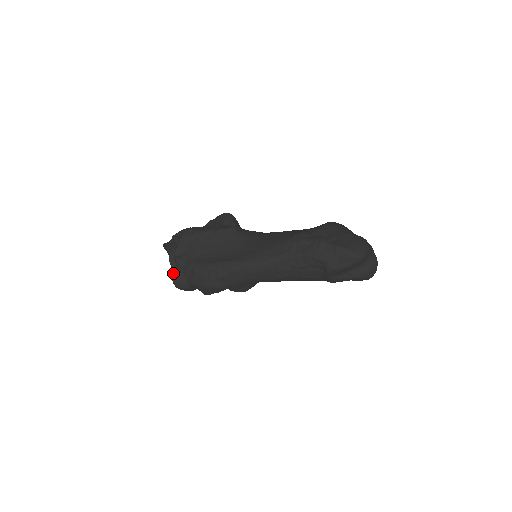
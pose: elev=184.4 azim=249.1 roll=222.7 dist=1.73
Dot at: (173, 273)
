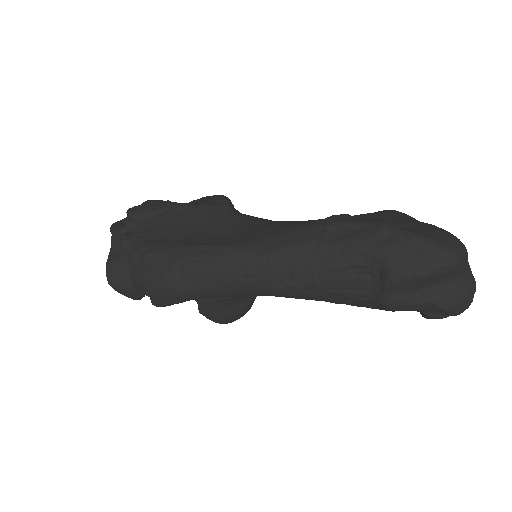
Dot at: (110, 258)
